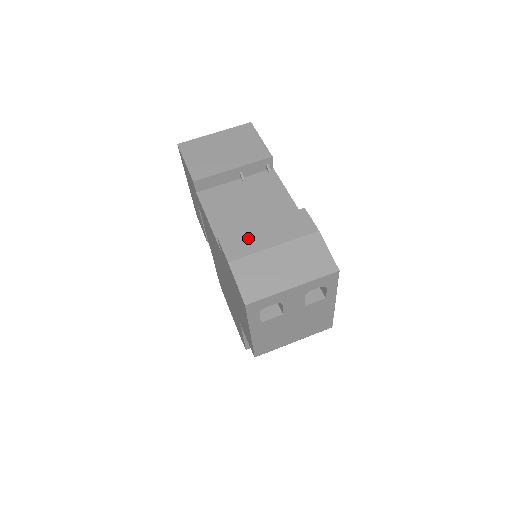
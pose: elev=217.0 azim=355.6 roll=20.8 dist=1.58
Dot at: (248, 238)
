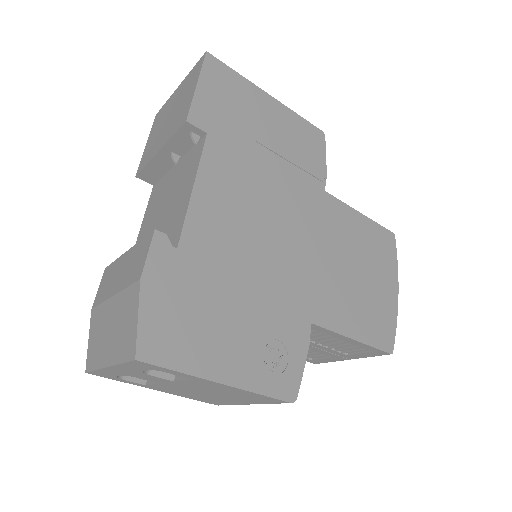
Dot at: (111, 276)
